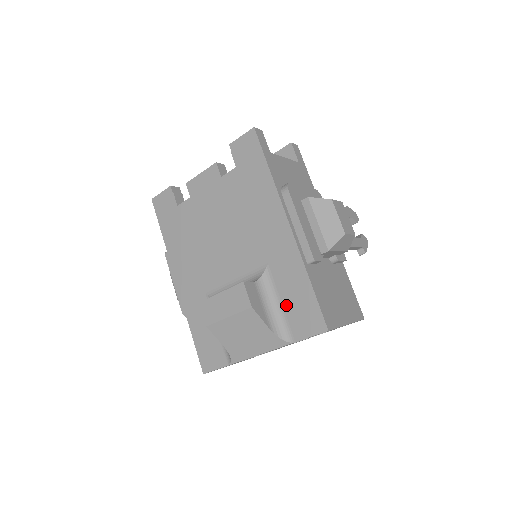
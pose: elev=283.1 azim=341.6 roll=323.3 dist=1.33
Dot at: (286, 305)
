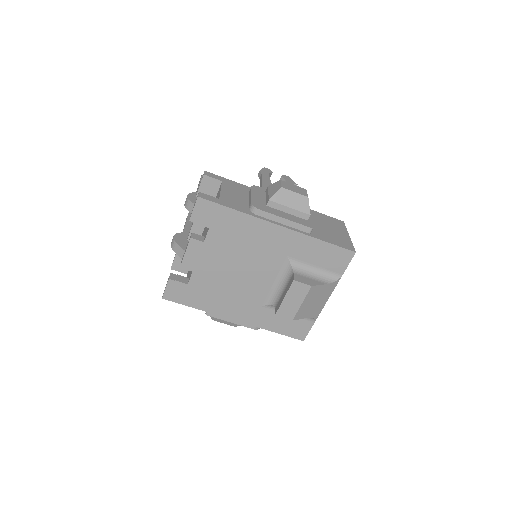
Dot at: (320, 264)
